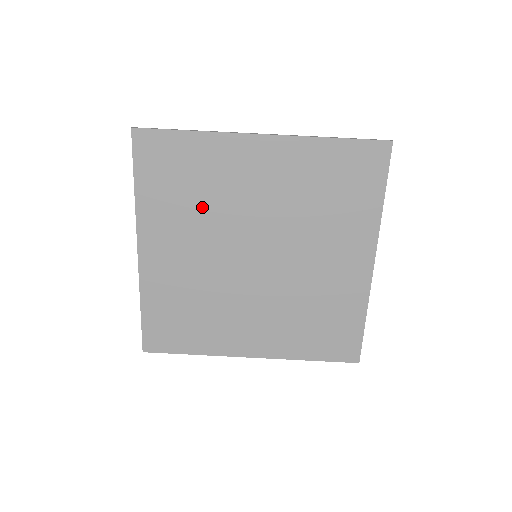
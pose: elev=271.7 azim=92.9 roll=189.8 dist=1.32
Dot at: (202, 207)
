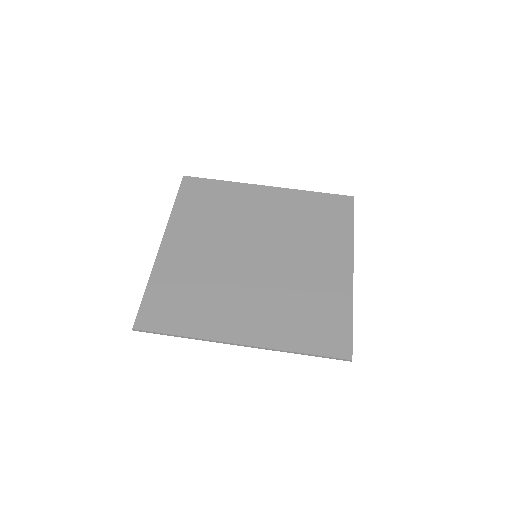
Dot at: (220, 220)
